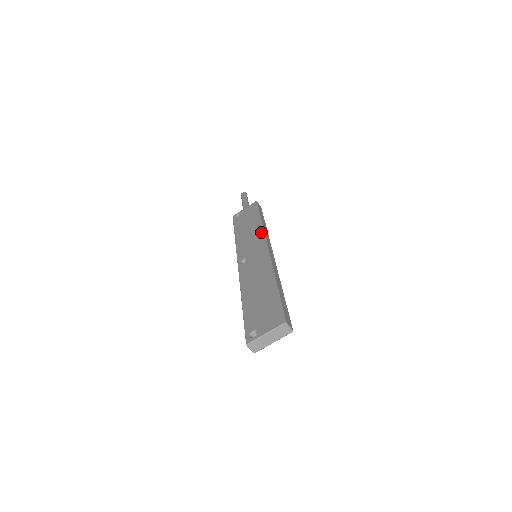
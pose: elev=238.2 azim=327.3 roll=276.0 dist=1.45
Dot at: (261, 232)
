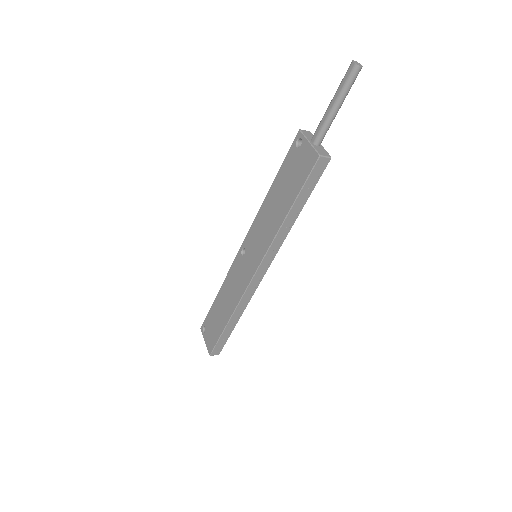
Dot at: (269, 242)
